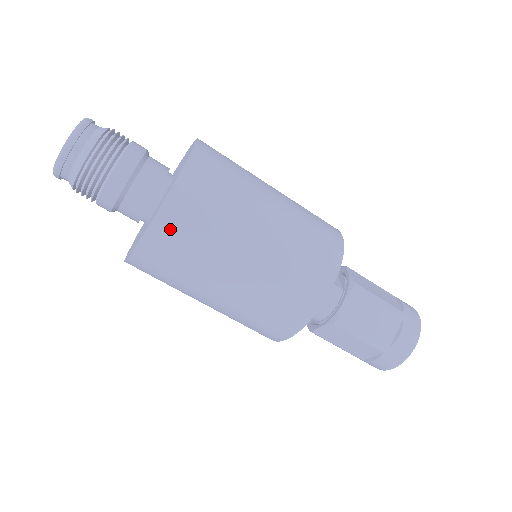
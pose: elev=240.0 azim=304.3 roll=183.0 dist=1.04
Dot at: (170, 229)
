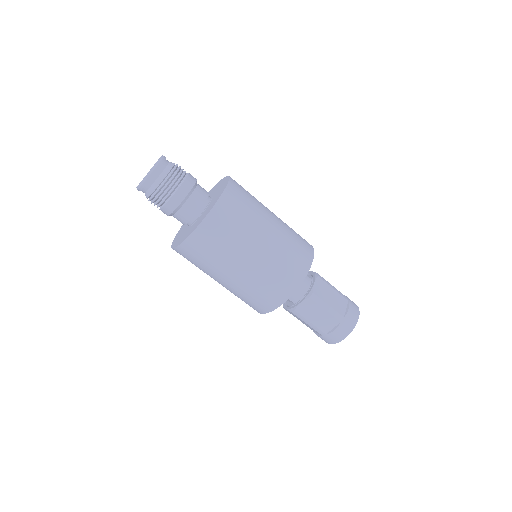
Dot at: (223, 213)
